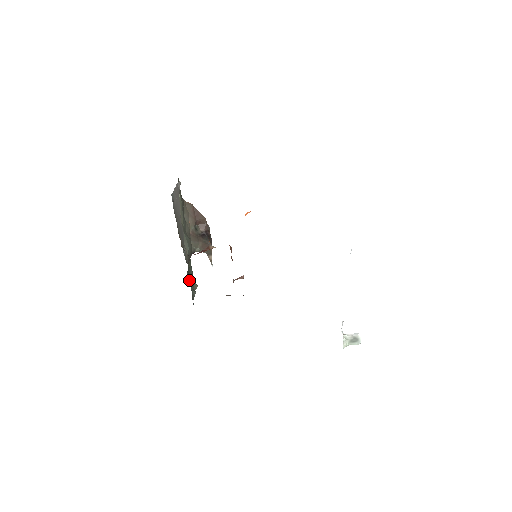
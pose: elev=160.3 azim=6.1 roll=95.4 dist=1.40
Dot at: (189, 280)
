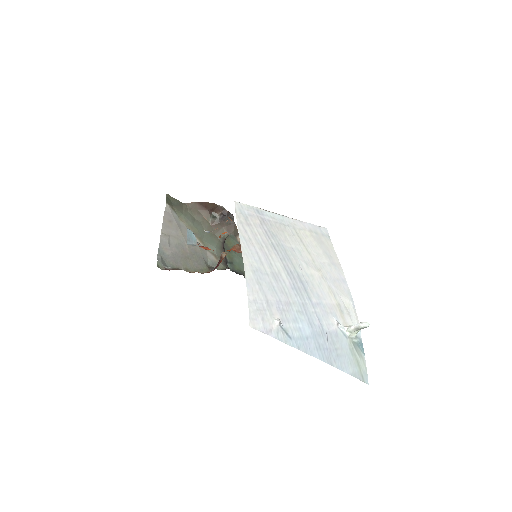
Dot at: (235, 267)
